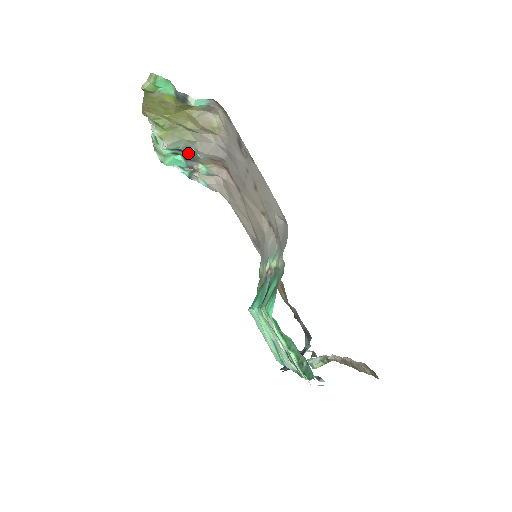
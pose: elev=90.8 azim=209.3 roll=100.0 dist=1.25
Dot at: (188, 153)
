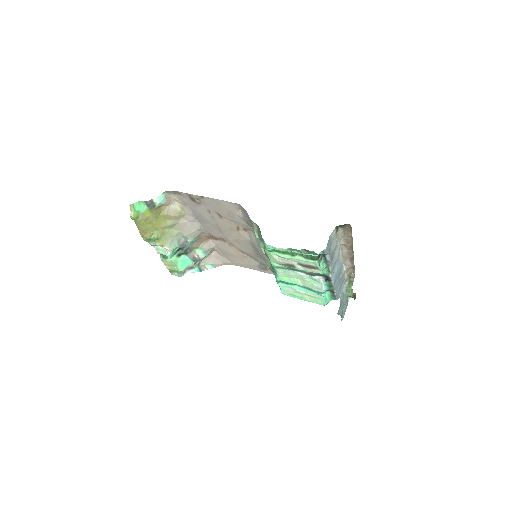
Dot at: (184, 247)
